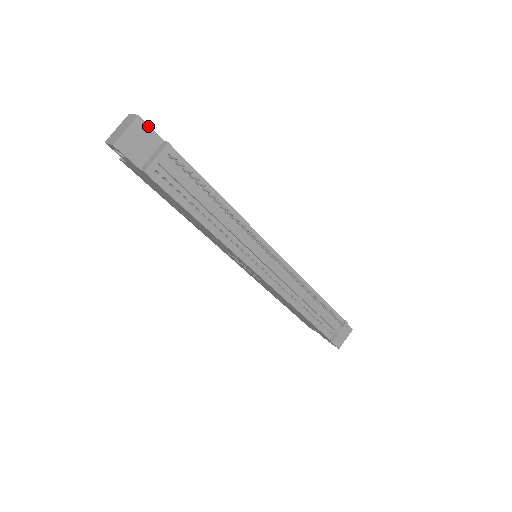
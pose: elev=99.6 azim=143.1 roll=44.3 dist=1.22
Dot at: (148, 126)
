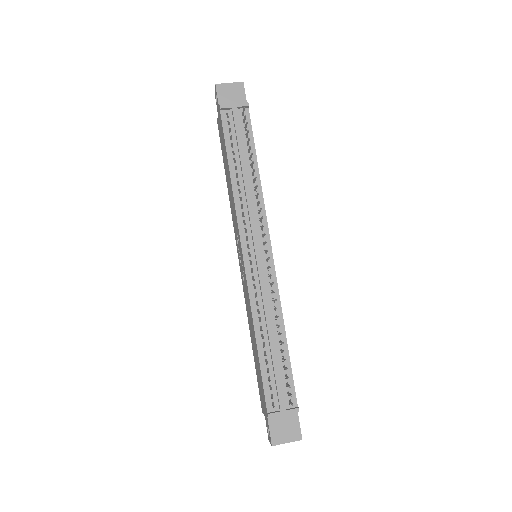
Dot at: (244, 91)
